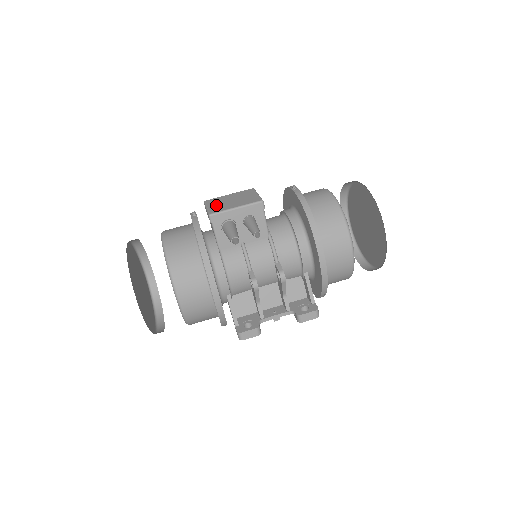
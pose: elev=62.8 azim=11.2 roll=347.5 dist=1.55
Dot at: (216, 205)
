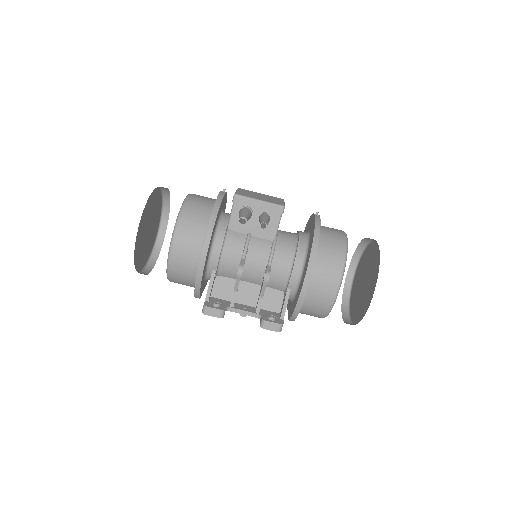
Dot at: (245, 193)
